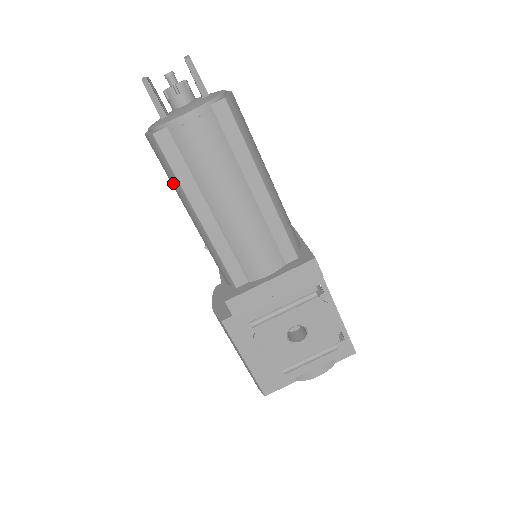
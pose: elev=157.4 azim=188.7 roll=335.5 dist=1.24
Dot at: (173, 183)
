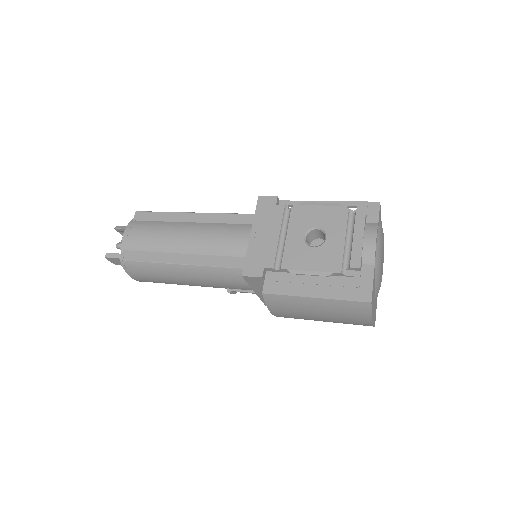
Dot at: (157, 272)
